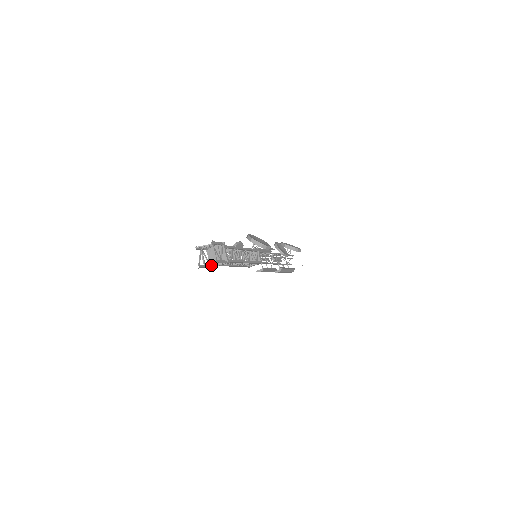
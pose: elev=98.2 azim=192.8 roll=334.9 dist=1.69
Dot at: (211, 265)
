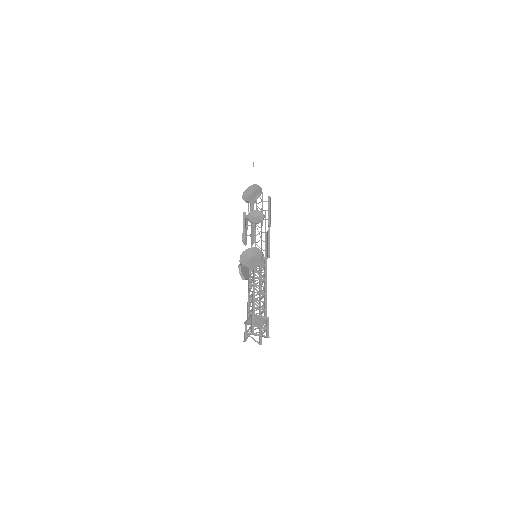
Dot at: (262, 332)
